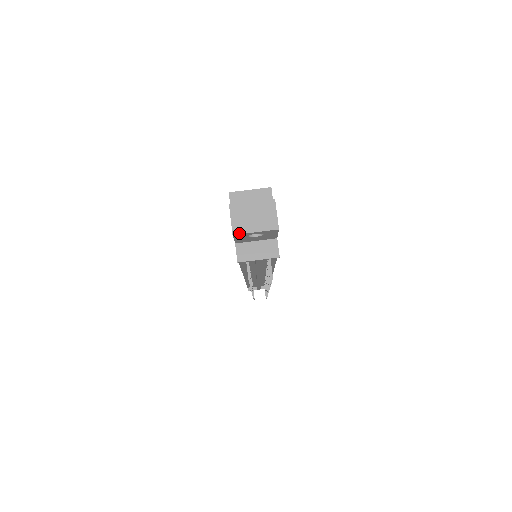
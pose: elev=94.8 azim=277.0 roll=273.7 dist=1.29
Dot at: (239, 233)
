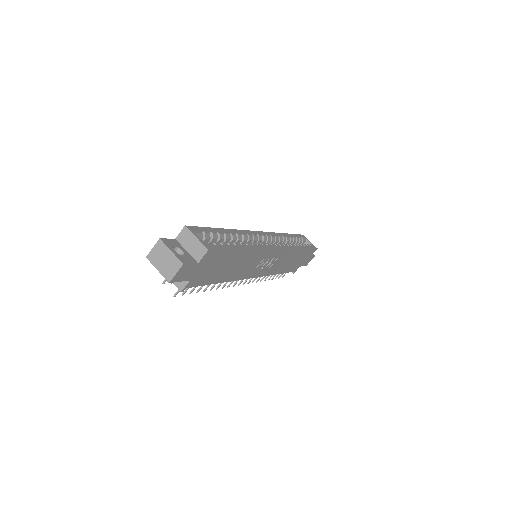
Dot at: (150, 260)
